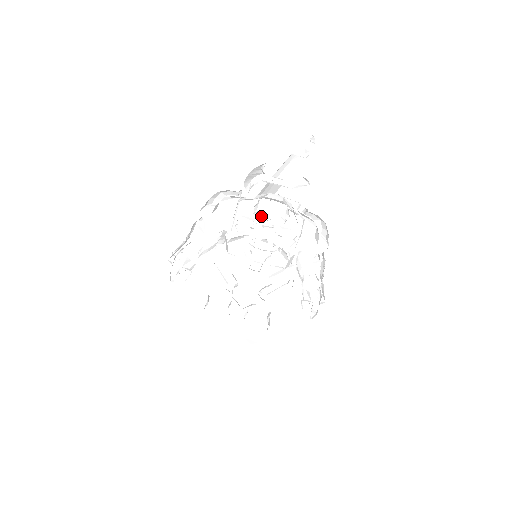
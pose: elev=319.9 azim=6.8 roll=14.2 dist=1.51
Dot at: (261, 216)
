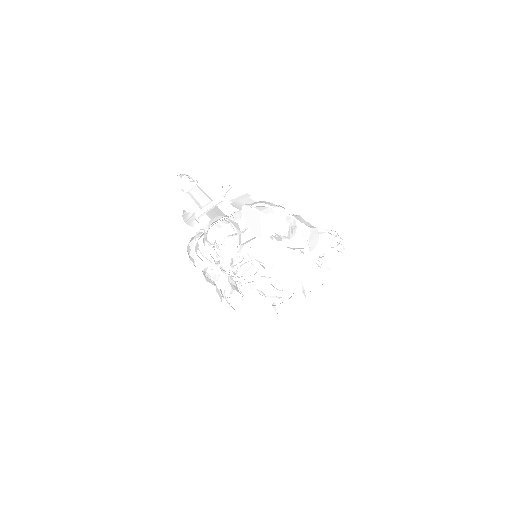
Dot at: (232, 229)
